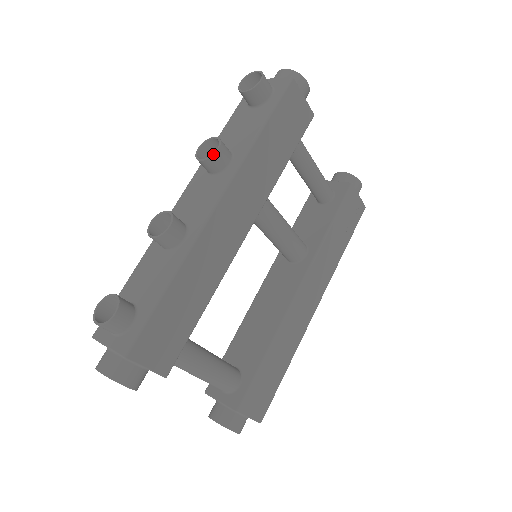
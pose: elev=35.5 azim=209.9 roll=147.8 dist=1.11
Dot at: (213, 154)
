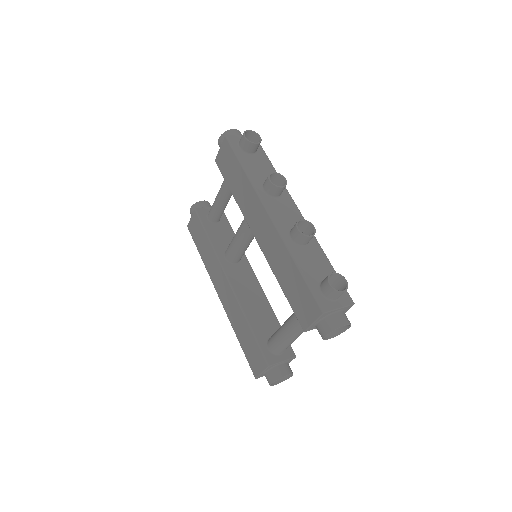
Dot at: occluded
